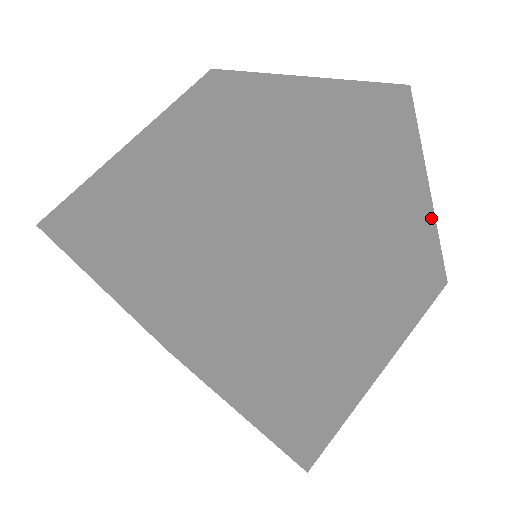
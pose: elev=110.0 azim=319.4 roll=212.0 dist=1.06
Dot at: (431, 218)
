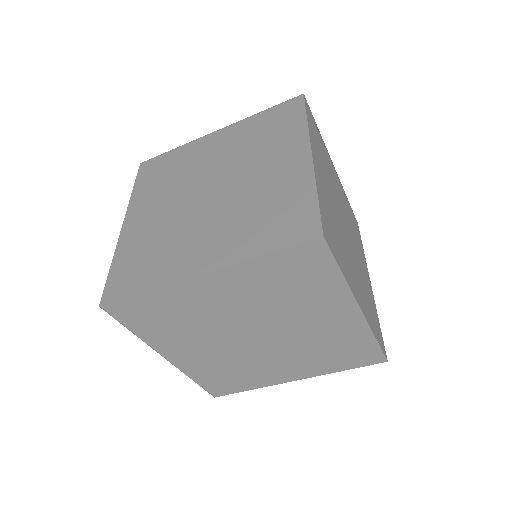
Dot at: (337, 176)
